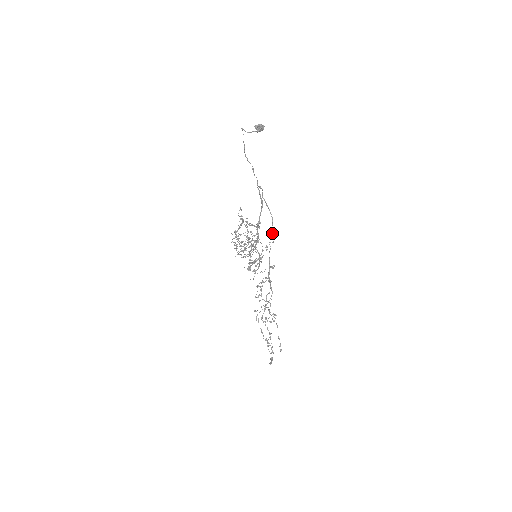
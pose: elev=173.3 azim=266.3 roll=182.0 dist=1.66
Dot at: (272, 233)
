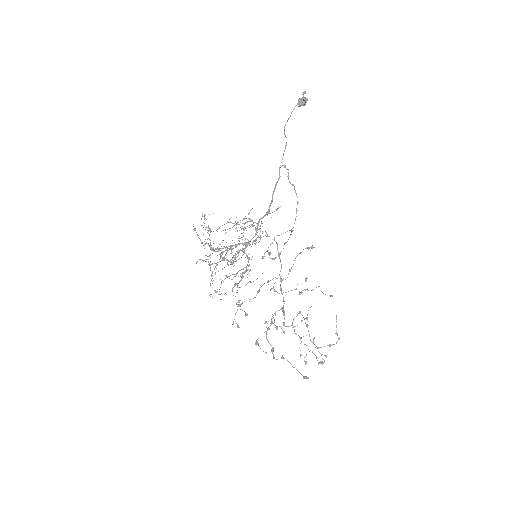
Dot at: (296, 216)
